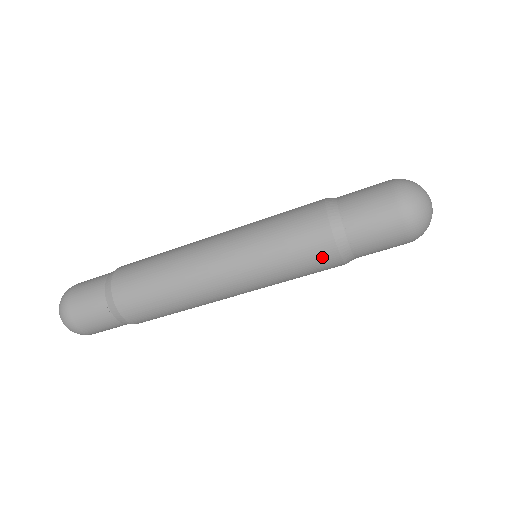
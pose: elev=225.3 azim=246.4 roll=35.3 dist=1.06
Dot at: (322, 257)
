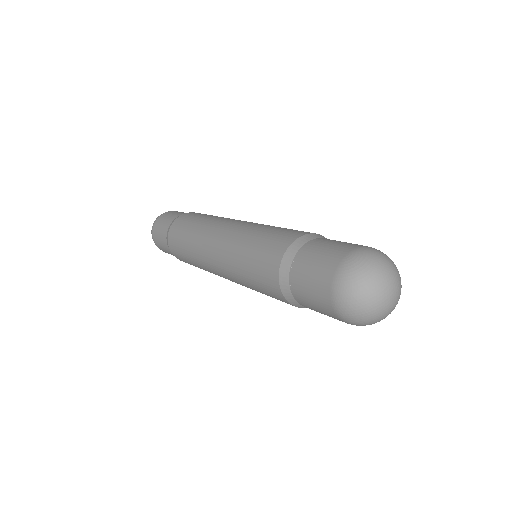
Dot at: (283, 301)
